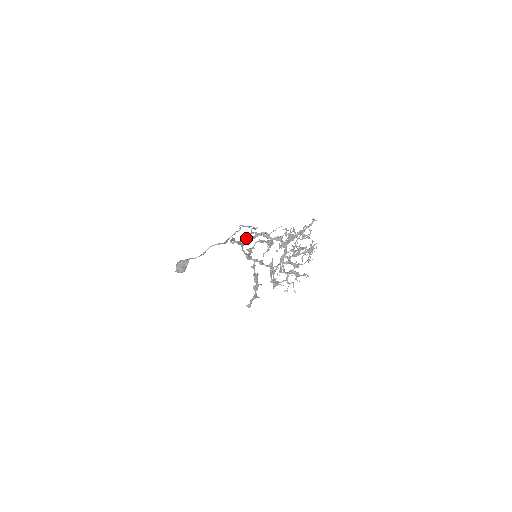
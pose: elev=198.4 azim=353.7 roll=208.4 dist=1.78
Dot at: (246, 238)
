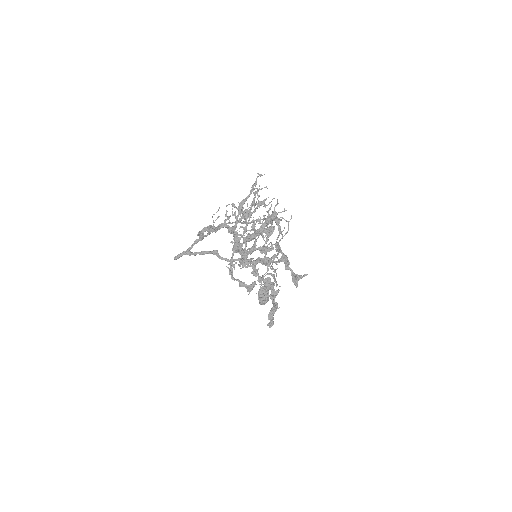
Dot at: (191, 245)
